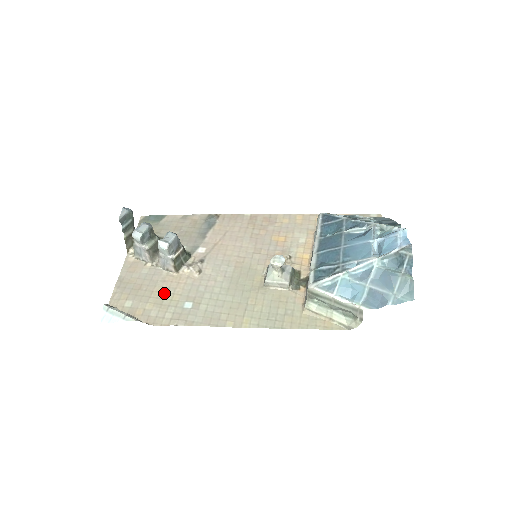
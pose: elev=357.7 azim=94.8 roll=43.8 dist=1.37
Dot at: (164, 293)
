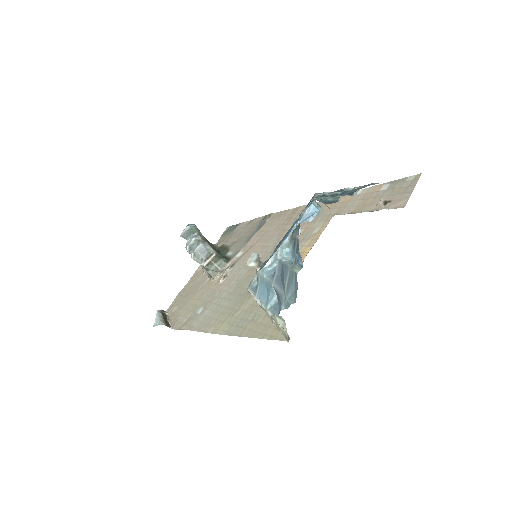
Dot at: (195, 299)
